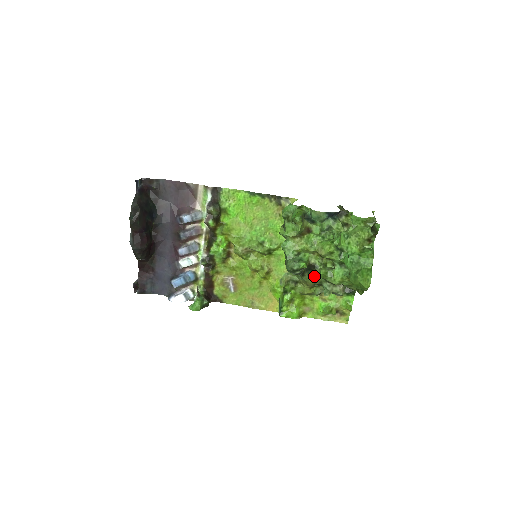
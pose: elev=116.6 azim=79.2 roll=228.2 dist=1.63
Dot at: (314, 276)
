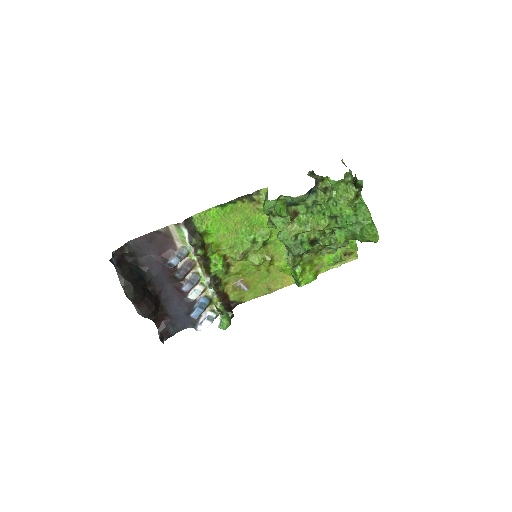
Dot at: (317, 246)
